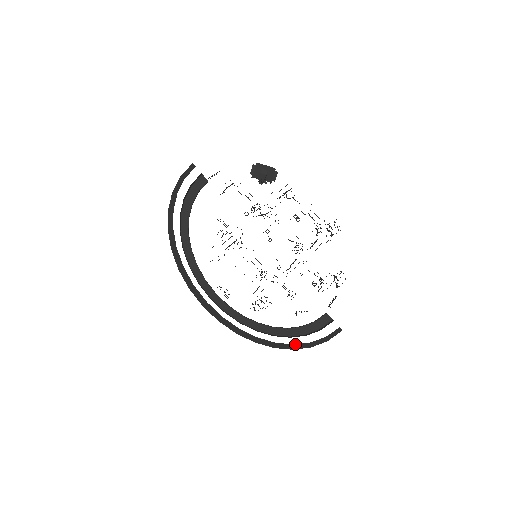
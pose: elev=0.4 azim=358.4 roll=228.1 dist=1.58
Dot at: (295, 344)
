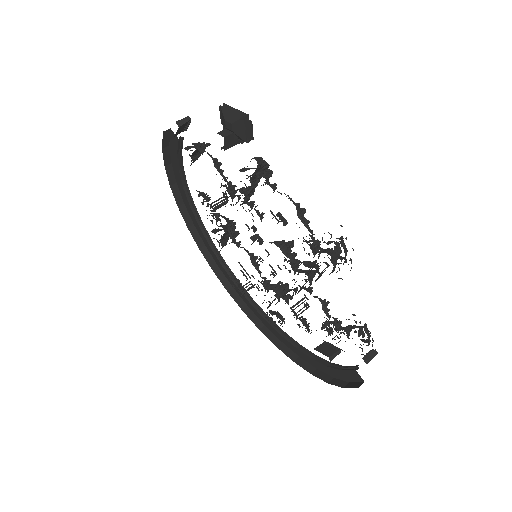
Dot at: occluded
